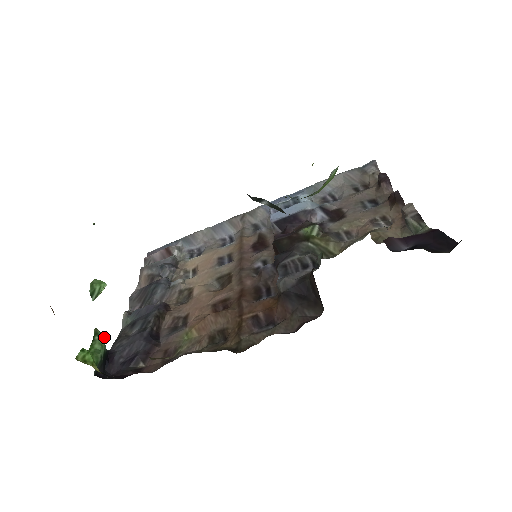
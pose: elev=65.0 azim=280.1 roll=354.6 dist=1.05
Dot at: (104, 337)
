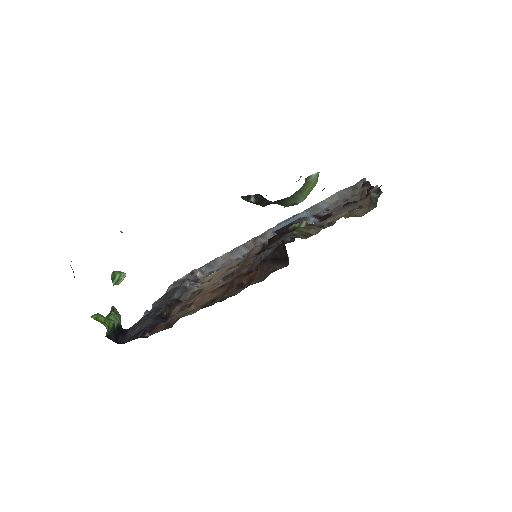
Dot at: (120, 316)
